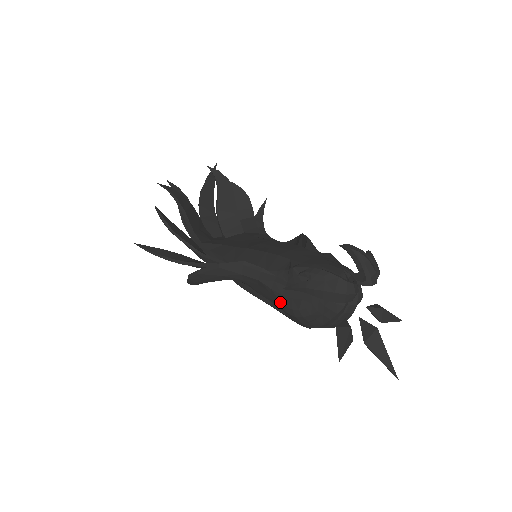
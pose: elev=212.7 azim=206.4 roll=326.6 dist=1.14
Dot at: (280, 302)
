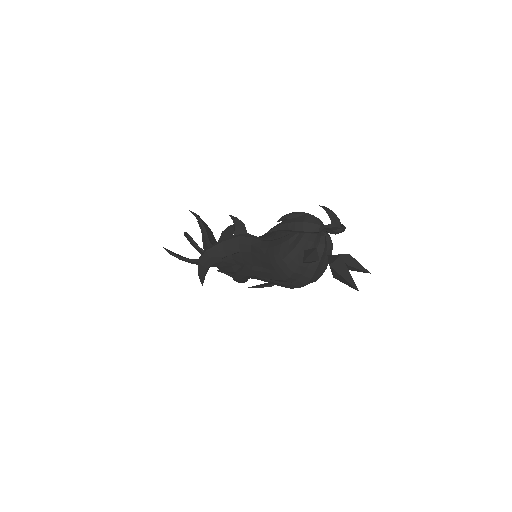
Dot at: (266, 256)
